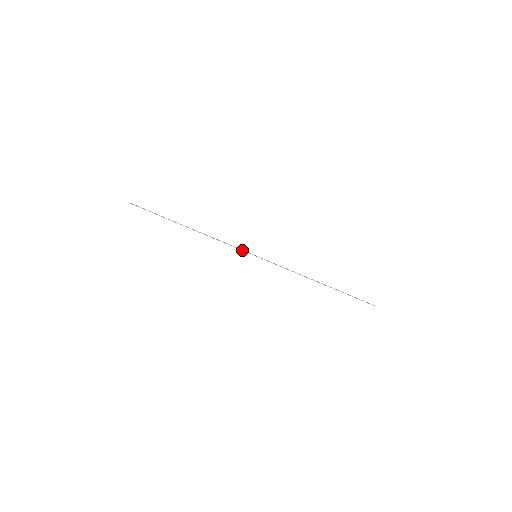
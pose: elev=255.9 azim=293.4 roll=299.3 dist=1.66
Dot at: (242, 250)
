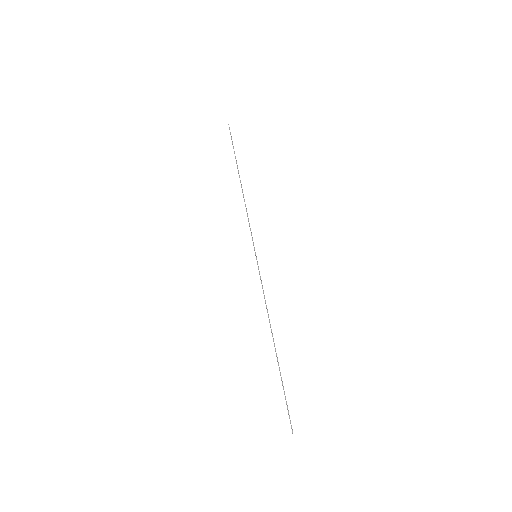
Dot at: occluded
